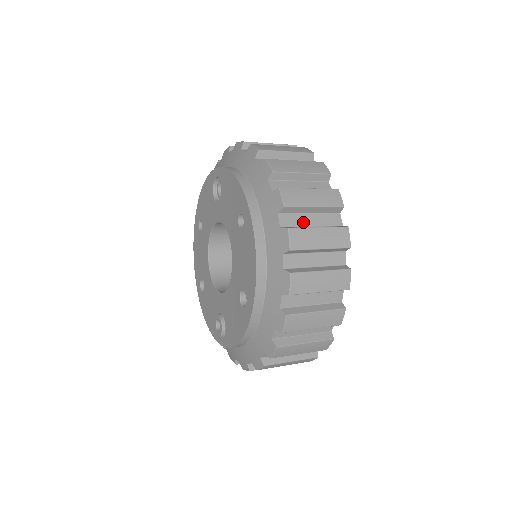
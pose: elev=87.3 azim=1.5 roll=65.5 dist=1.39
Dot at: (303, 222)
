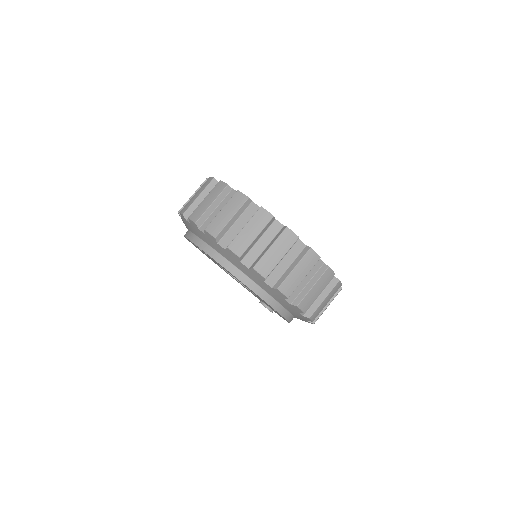
Dot at: (282, 270)
